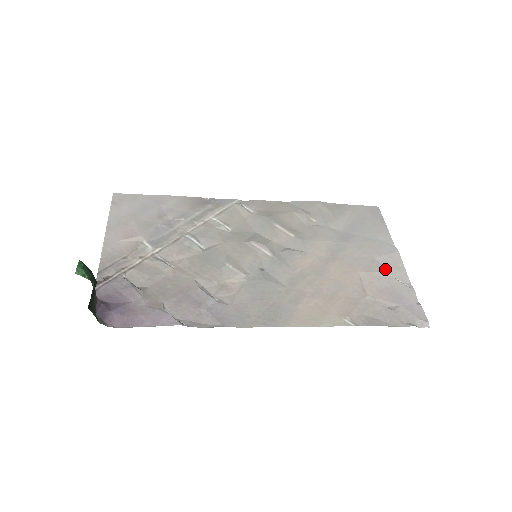
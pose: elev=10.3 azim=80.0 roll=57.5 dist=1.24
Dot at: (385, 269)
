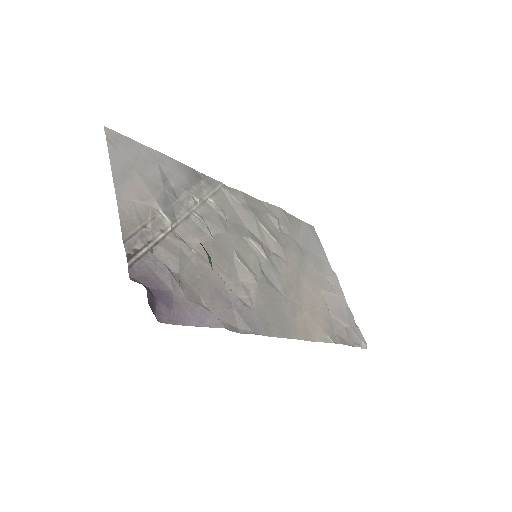
Dot at: (334, 290)
